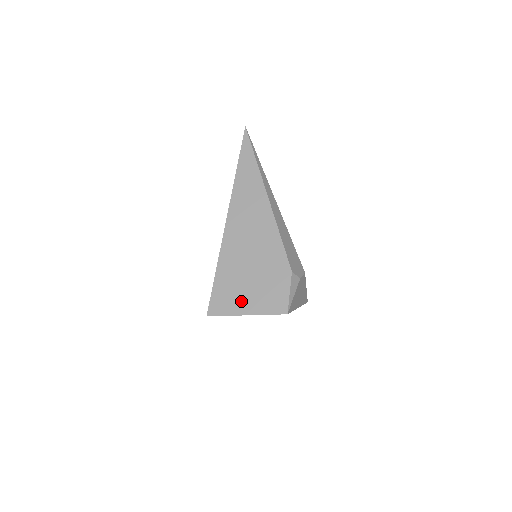
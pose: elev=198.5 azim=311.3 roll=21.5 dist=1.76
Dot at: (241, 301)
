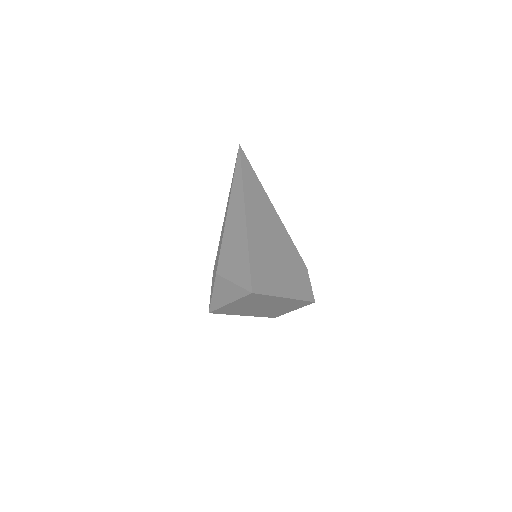
Dot at: (278, 284)
